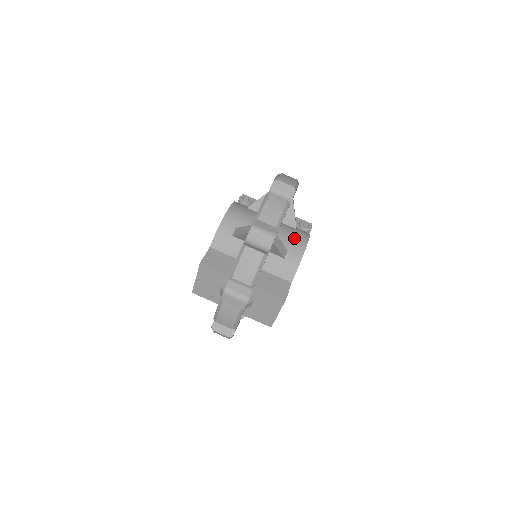
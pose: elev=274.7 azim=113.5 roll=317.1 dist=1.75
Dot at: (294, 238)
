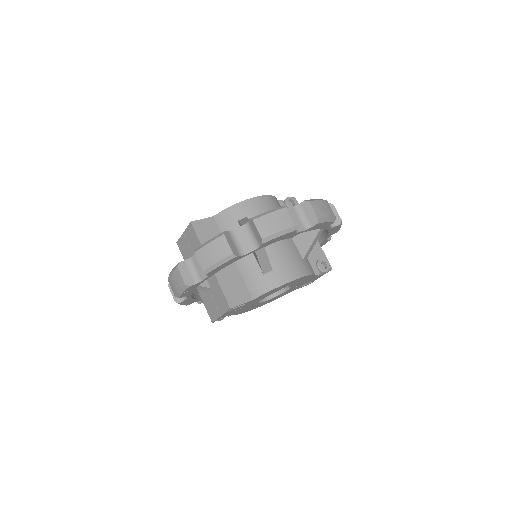
Dot at: (289, 265)
